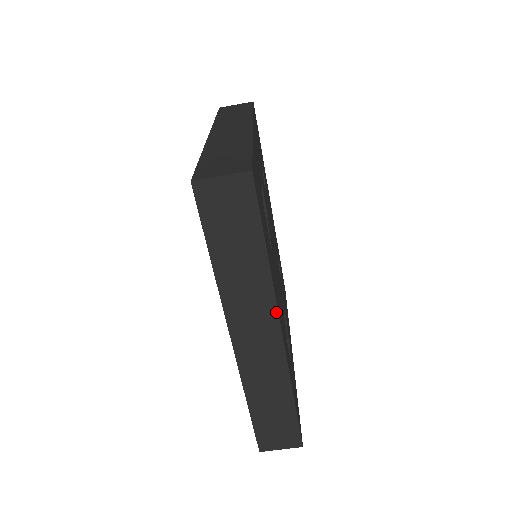
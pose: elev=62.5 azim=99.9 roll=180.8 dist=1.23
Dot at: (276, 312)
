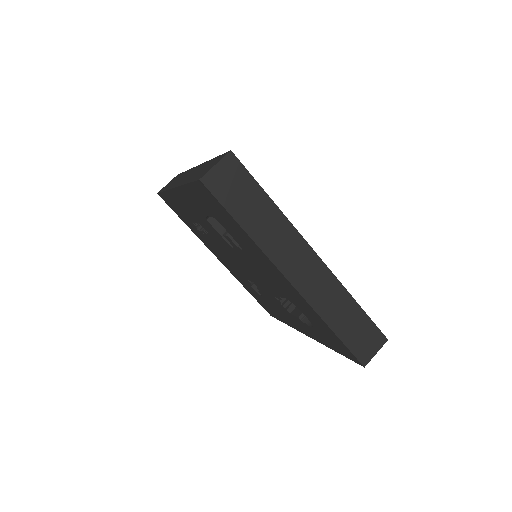
Dot at: (303, 240)
